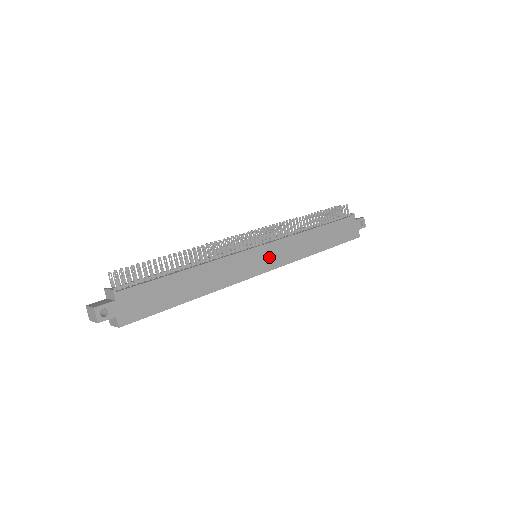
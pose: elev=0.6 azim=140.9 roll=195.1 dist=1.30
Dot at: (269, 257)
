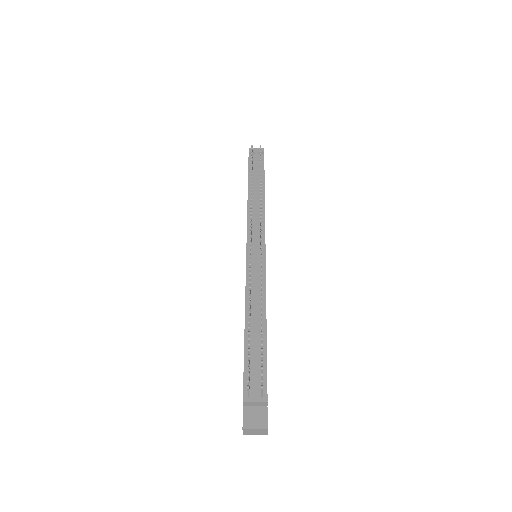
Dot at: occluded
